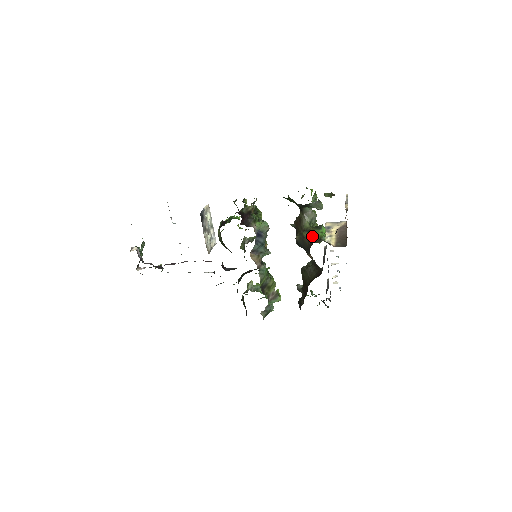
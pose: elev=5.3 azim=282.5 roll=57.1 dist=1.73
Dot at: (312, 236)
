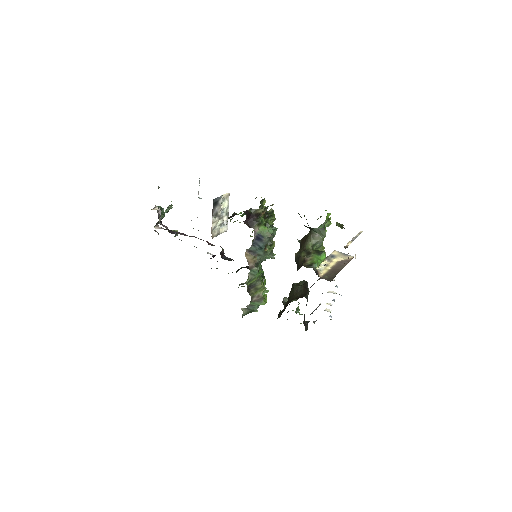
Dot at: (307, 259)
